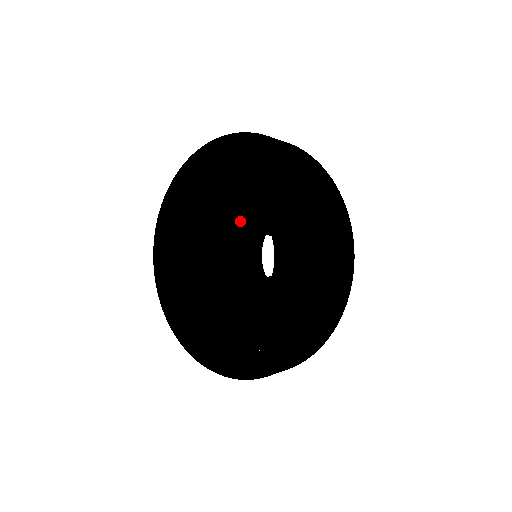
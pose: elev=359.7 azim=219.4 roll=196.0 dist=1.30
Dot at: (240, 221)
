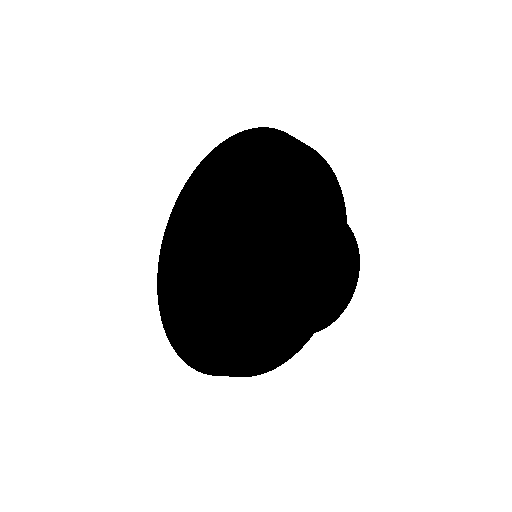
Dot at: (239, 224)
